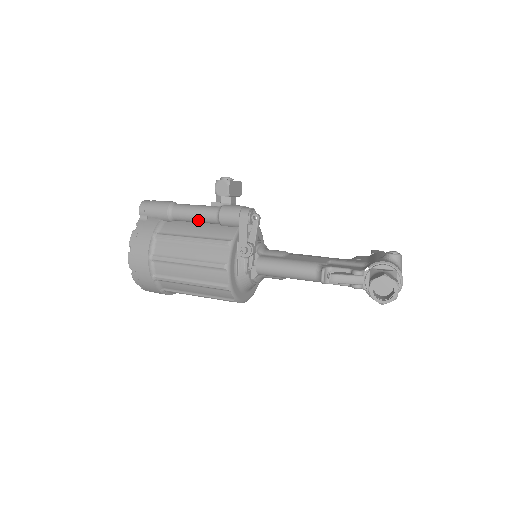
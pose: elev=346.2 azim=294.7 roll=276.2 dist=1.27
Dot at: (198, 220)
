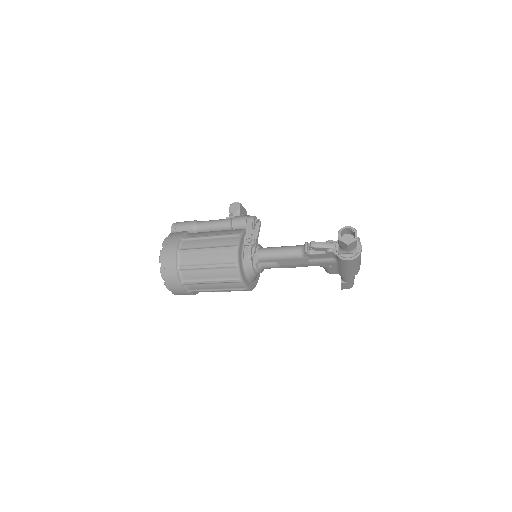
Dot at: (216, 228)
